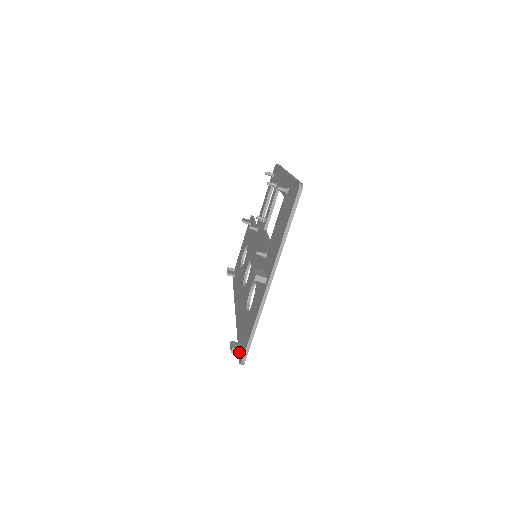
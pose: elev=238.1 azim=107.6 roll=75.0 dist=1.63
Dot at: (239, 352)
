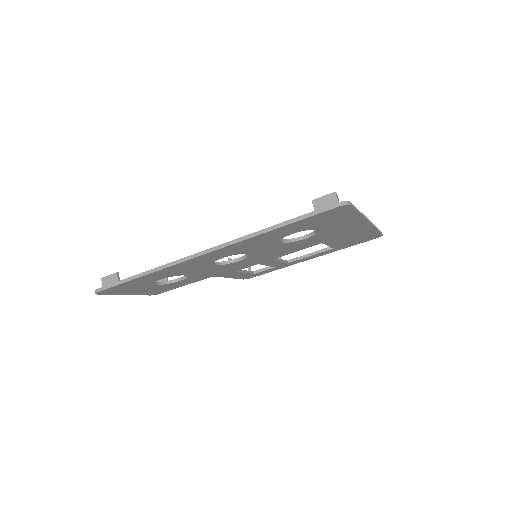
Dot at: occluded
